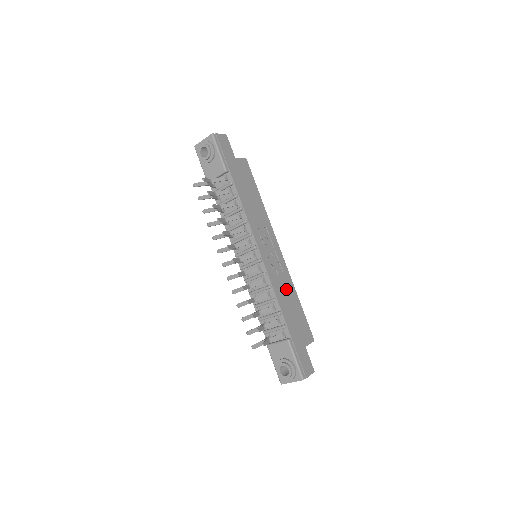
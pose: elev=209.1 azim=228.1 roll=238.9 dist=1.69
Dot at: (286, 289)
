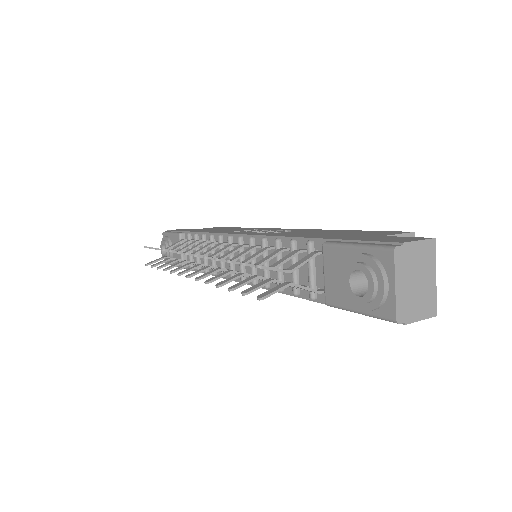
Dot at: occluded
